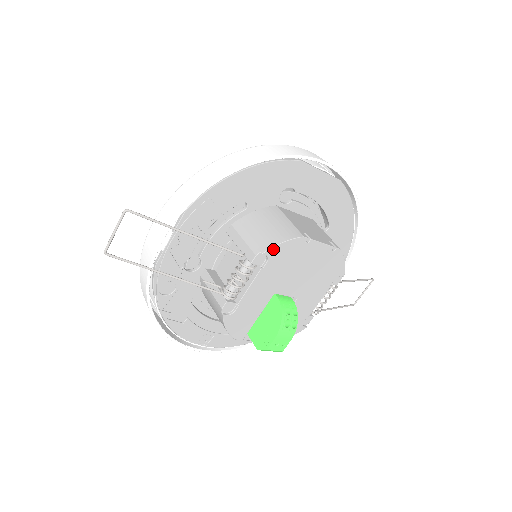
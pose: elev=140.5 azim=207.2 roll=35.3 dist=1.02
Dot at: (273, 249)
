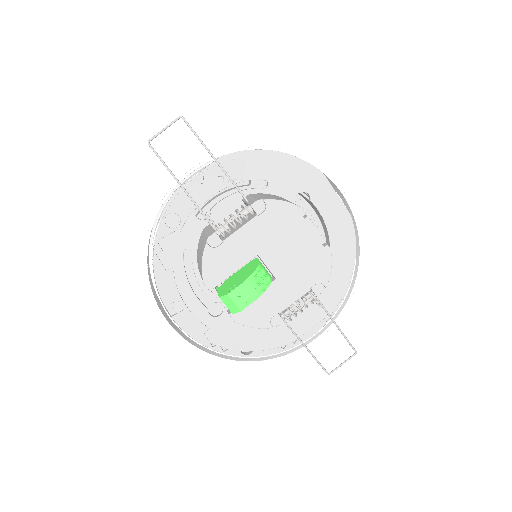
Dot at: (274, 202)
